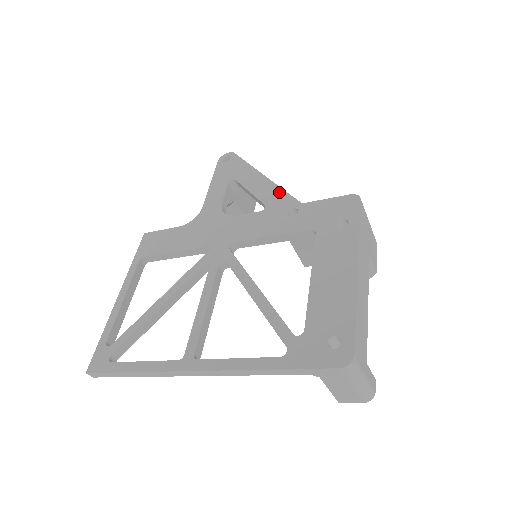
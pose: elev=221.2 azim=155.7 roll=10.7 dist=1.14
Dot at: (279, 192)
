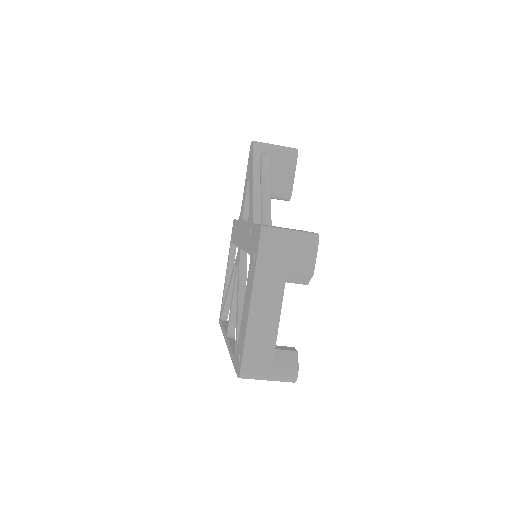
Dot at: (252, 205)
